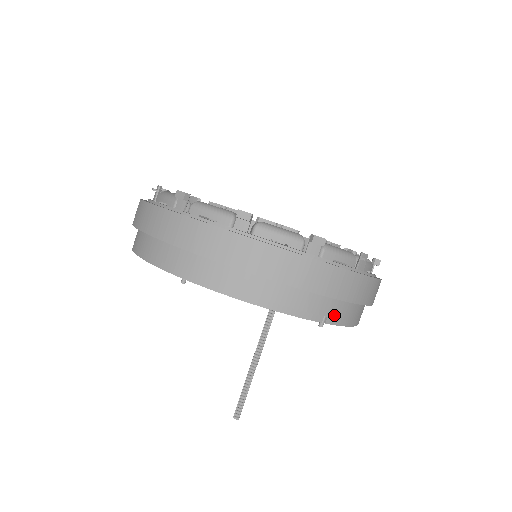
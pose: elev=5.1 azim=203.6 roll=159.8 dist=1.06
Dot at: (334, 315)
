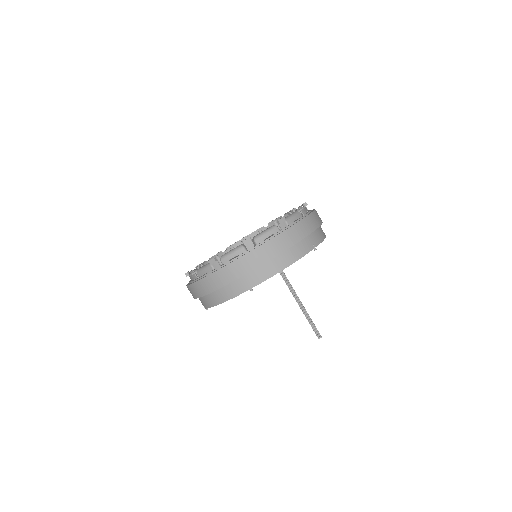
Dot at: (315, 241)
